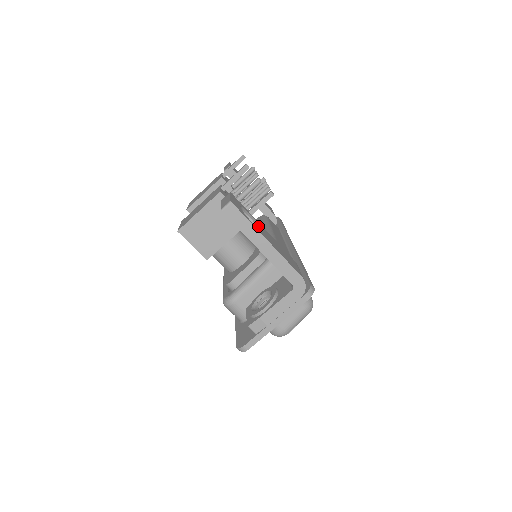
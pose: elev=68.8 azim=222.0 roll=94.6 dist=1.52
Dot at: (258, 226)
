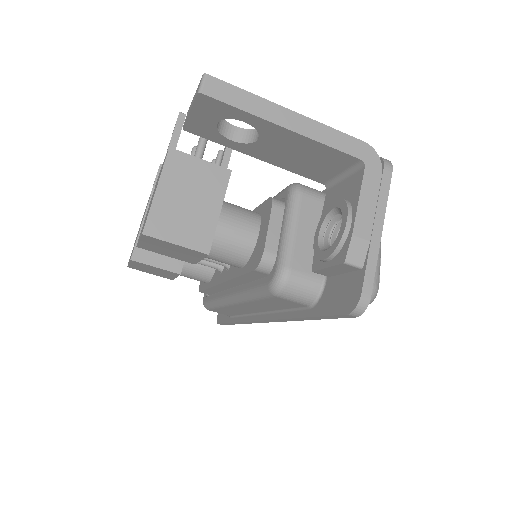
Dot at: occluded
